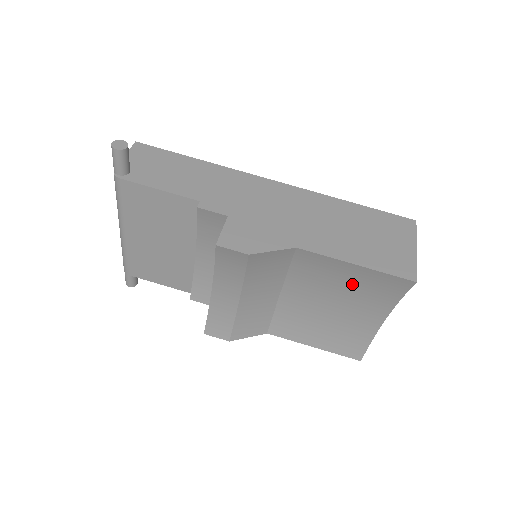
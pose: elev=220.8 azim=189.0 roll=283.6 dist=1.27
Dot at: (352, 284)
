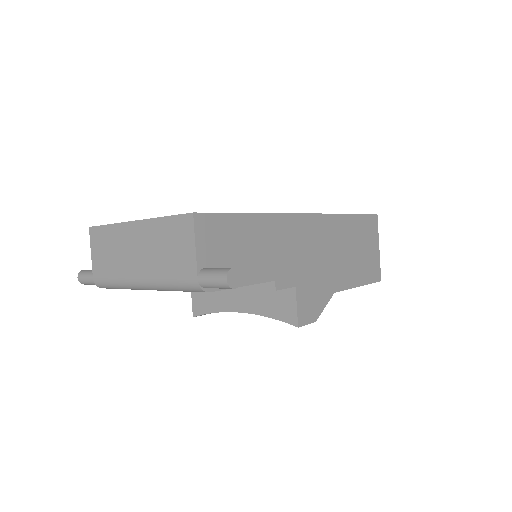
Dot at: occluded
